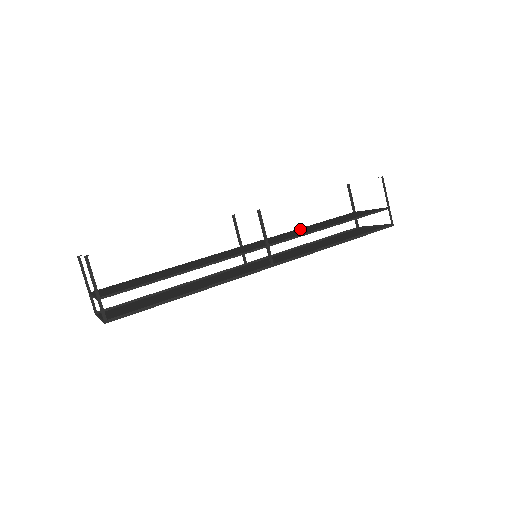
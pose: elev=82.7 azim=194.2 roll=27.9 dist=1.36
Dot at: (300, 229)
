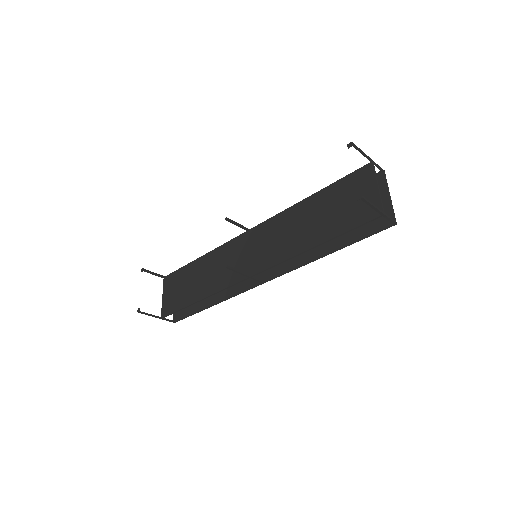
Dot at: (297, 213)
